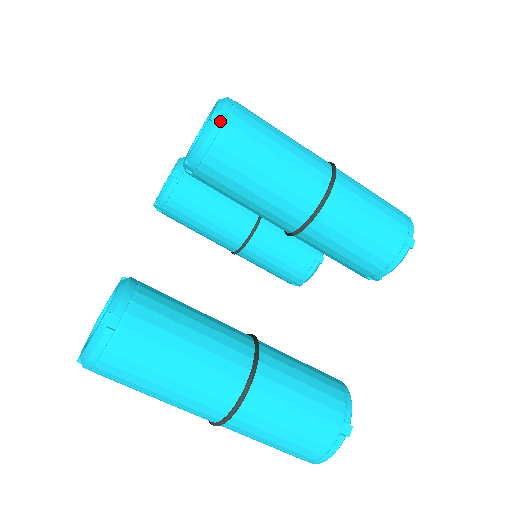
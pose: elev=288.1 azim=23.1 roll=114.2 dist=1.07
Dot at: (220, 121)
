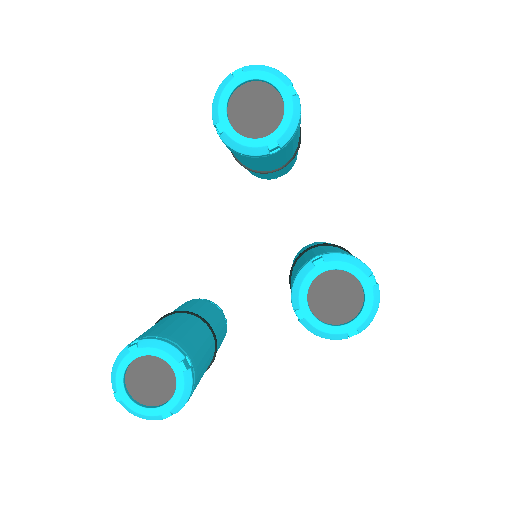
Dot at: (351, 334)
